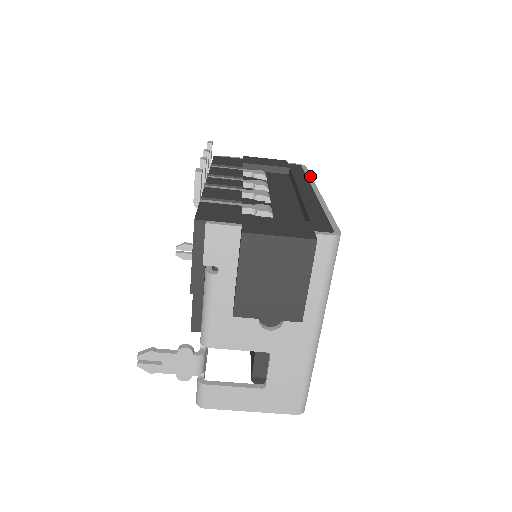
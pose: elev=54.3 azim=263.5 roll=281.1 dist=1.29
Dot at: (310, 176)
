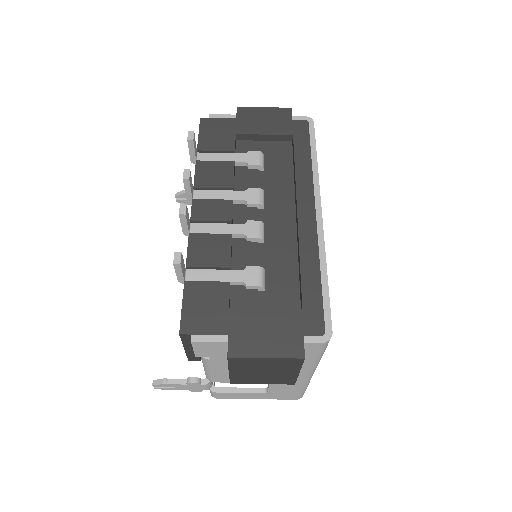
Dot at: (316, 160)
